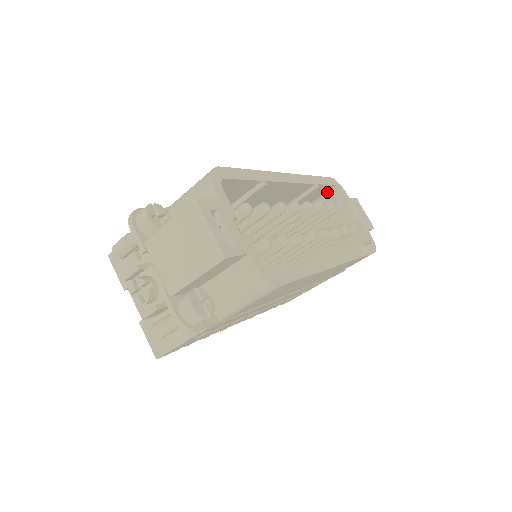
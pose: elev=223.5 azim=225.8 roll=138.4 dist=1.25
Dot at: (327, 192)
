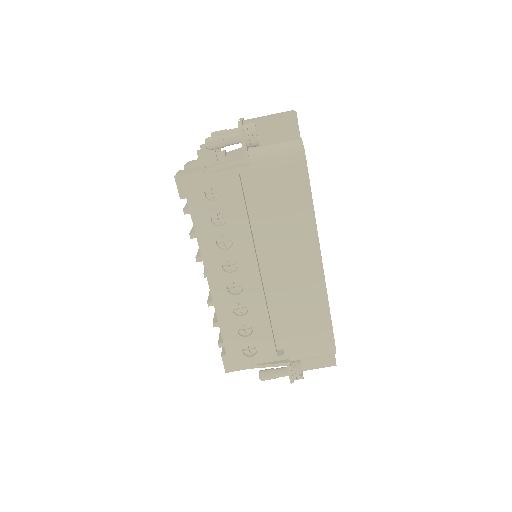
Dot at: occluded
